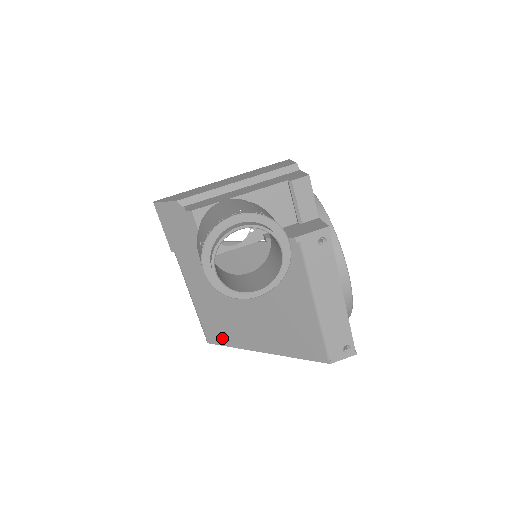
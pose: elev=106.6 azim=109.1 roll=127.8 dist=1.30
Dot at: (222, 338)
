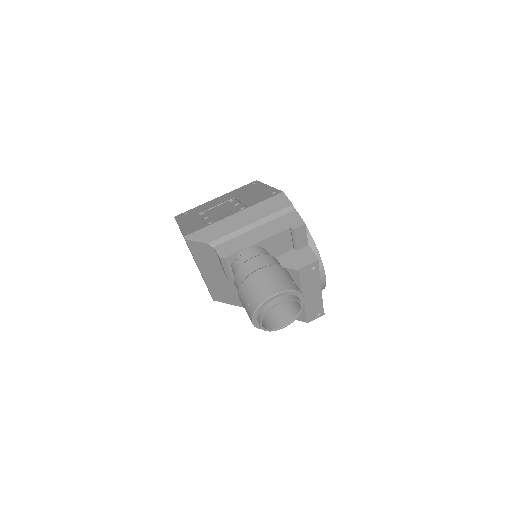
Dot at: (226, 300)
